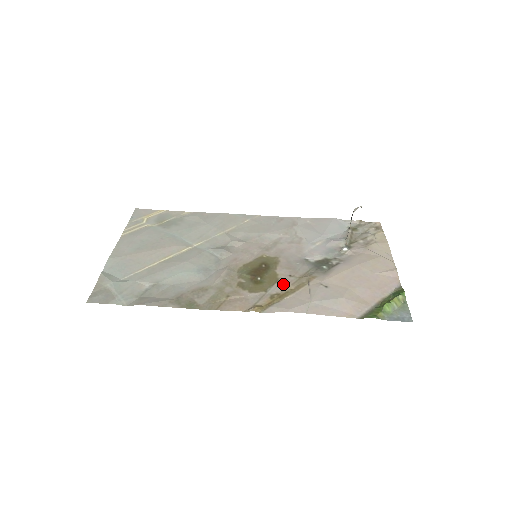
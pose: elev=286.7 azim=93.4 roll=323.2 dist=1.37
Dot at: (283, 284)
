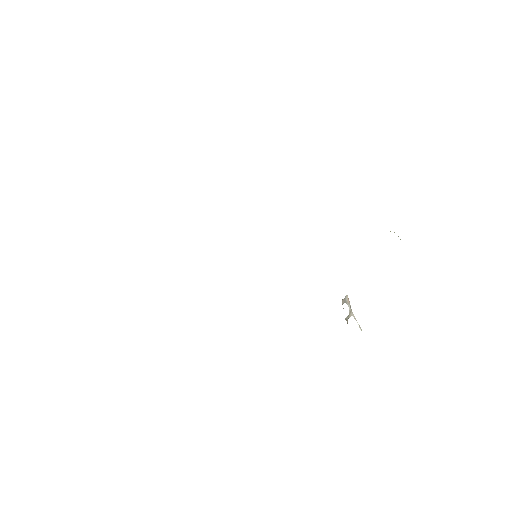
Dot at: occluded
